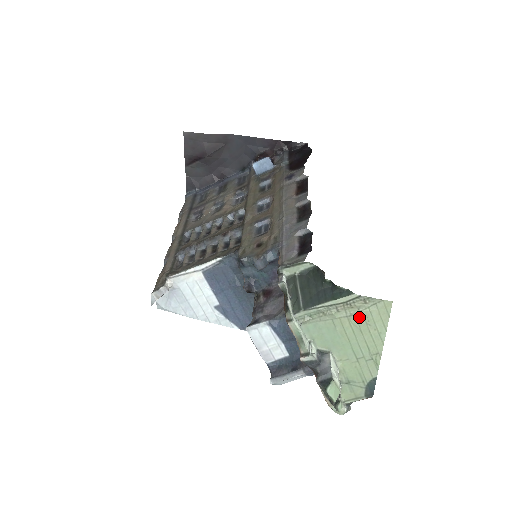
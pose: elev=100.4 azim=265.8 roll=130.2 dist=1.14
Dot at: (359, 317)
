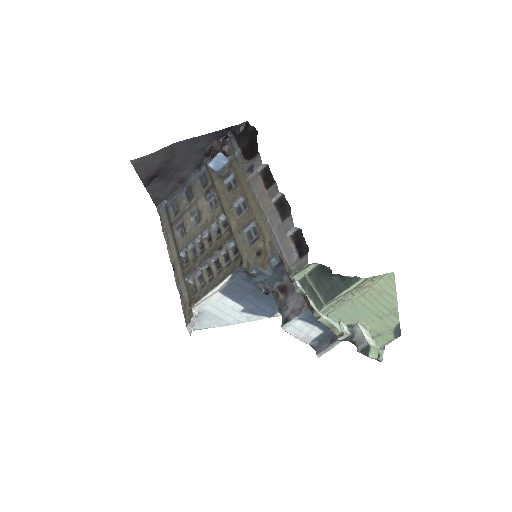
Dot at: (371, 292)
